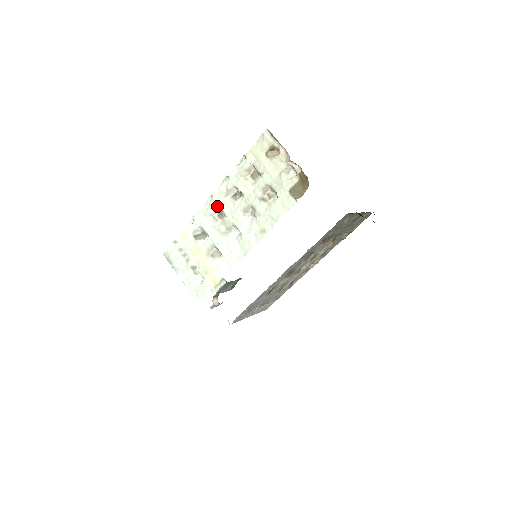
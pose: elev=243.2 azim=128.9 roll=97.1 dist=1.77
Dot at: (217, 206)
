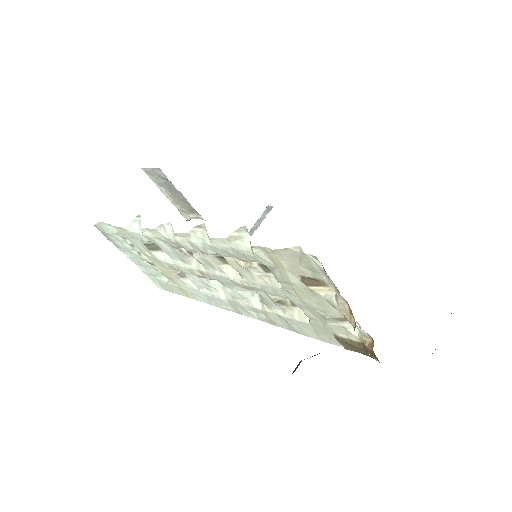
Dot at: (185, 248)
